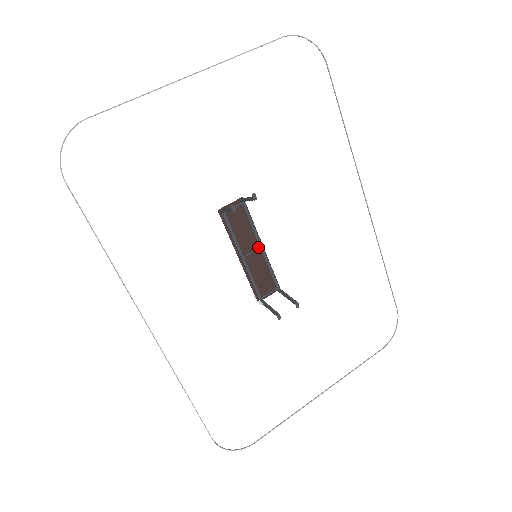
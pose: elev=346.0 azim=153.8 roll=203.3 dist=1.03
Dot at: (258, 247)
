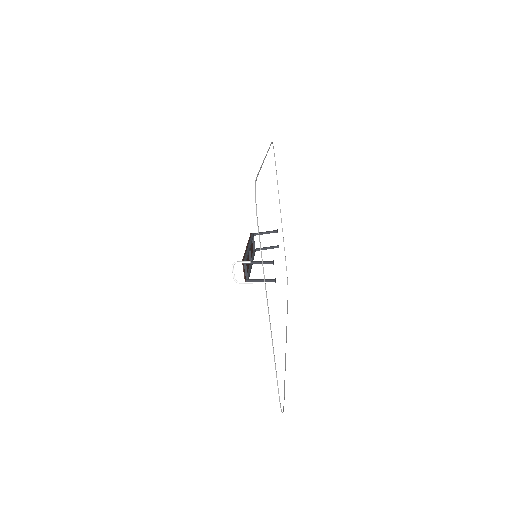
Dot at: occluded
